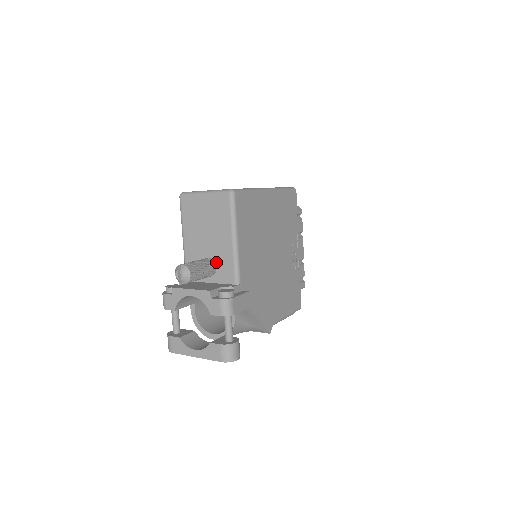
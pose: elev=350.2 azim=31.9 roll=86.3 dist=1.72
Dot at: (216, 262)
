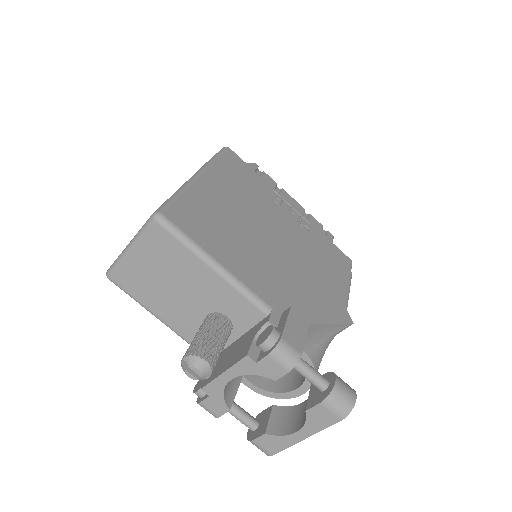
Dot at: (221, 311)
